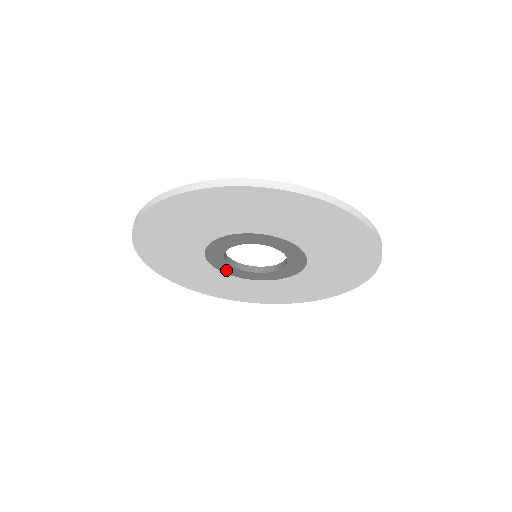
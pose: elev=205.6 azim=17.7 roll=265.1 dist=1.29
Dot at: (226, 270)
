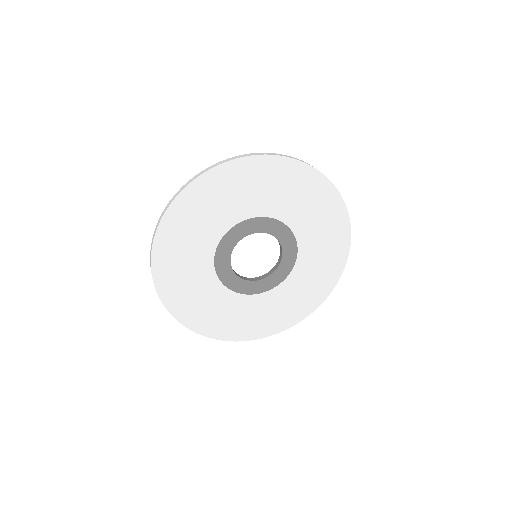
Dot at: (232, 284)
